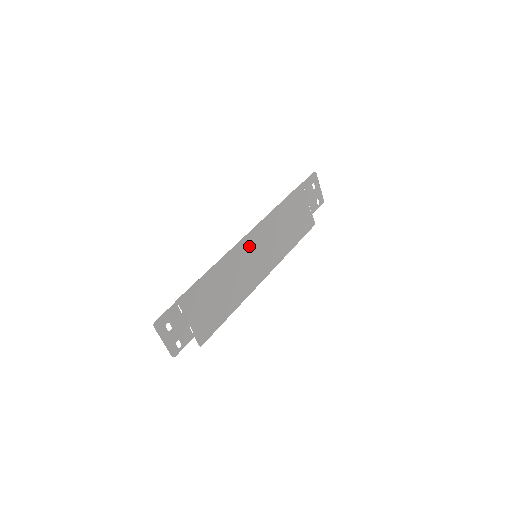
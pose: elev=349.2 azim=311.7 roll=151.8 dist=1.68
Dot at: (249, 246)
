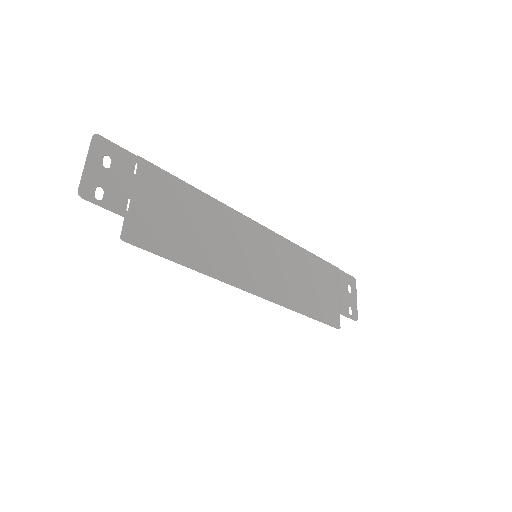
Dot at: (253, 235)
